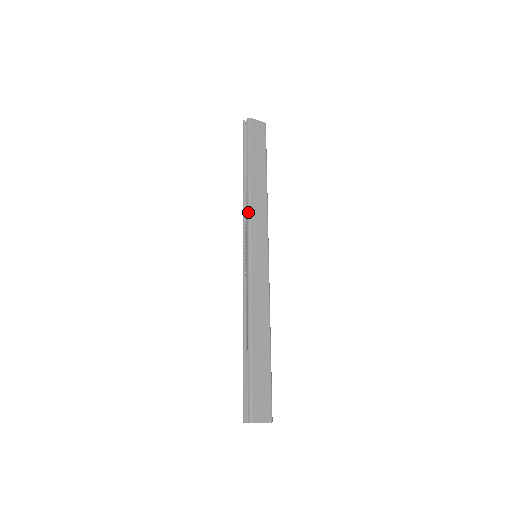
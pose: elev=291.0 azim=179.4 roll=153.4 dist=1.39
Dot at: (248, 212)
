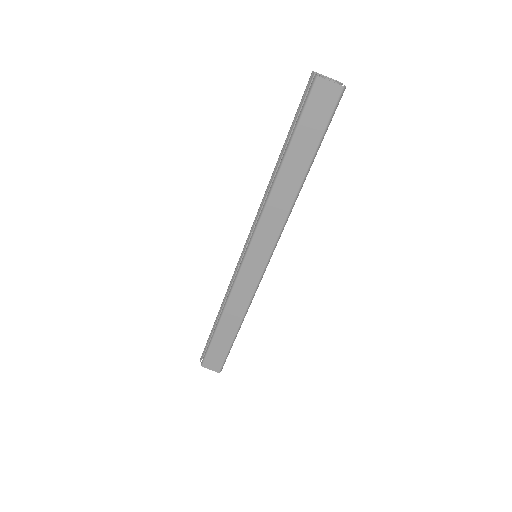
Dot at: (261, 213)
